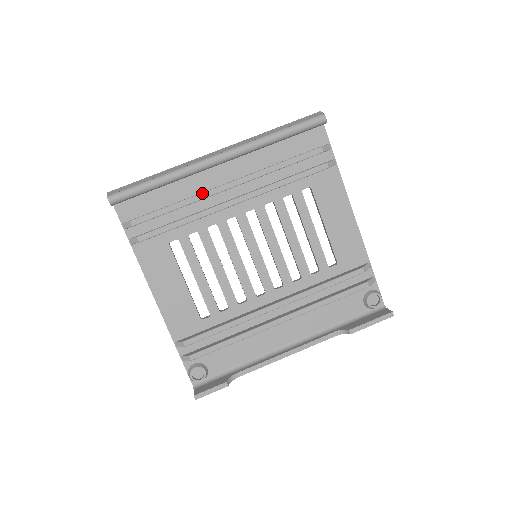
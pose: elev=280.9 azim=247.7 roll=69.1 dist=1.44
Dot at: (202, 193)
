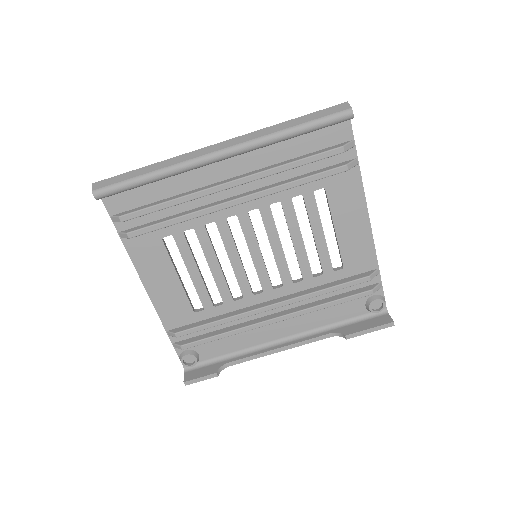
Dot at: (200, 191)
